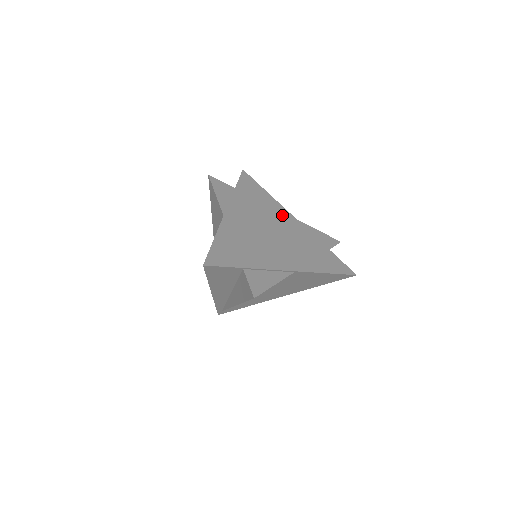
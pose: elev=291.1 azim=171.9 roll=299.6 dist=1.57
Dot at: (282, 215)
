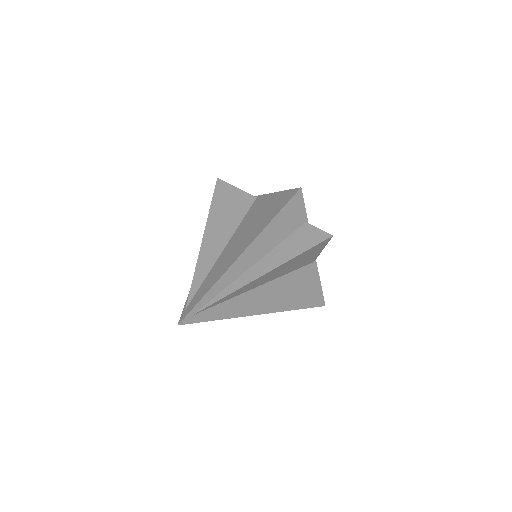
Dot at: occluded
